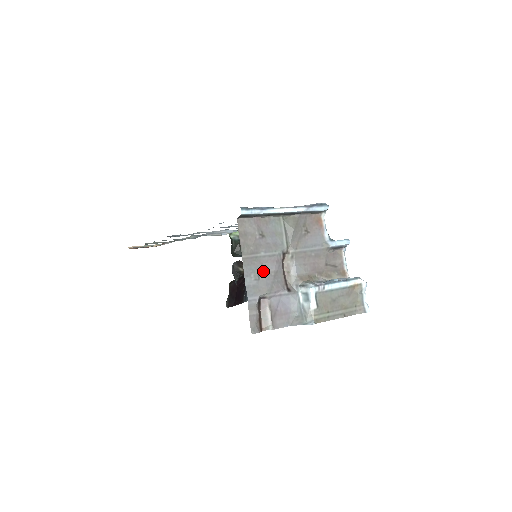
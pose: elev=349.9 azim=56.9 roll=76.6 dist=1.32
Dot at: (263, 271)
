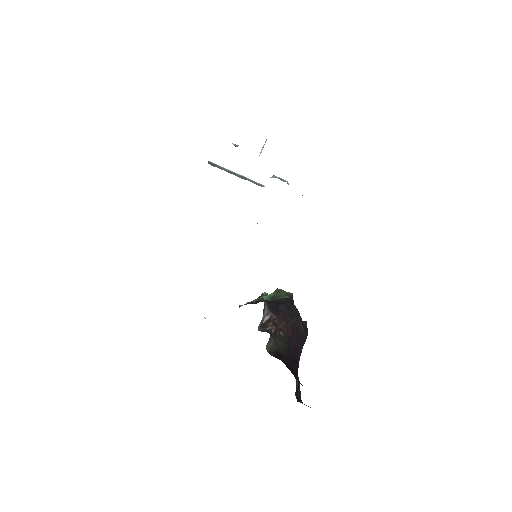
Dot at: occluded
